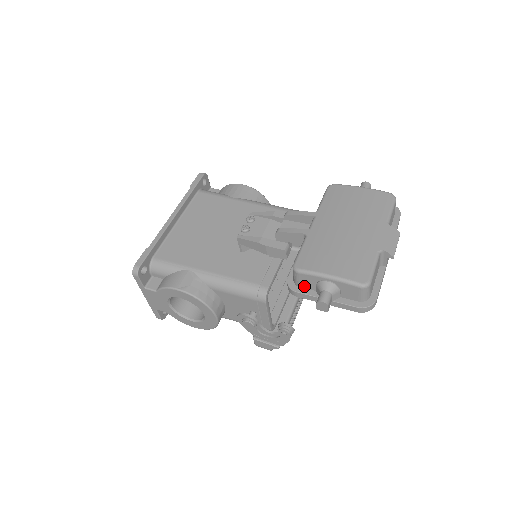
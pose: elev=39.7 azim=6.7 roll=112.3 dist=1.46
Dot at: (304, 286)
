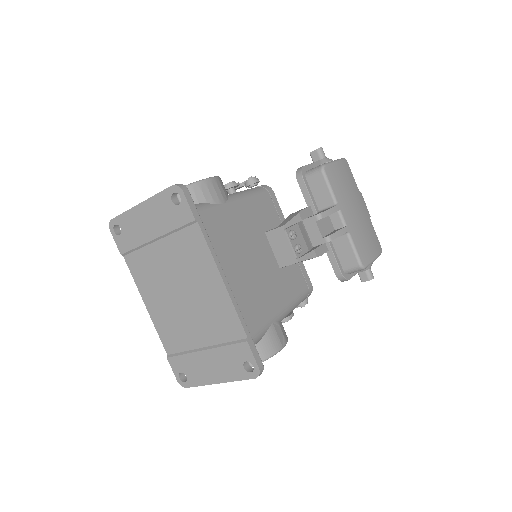
Dot at: occluded
